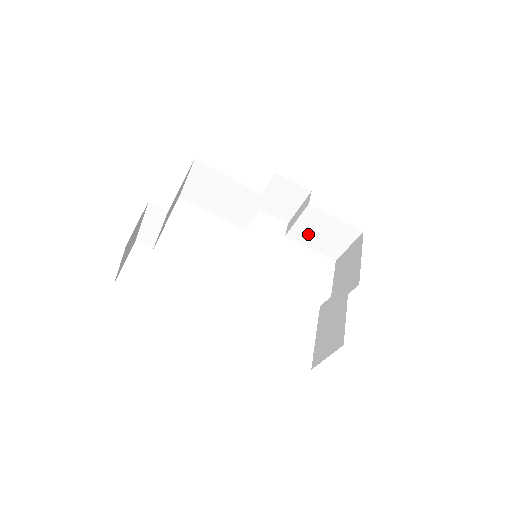
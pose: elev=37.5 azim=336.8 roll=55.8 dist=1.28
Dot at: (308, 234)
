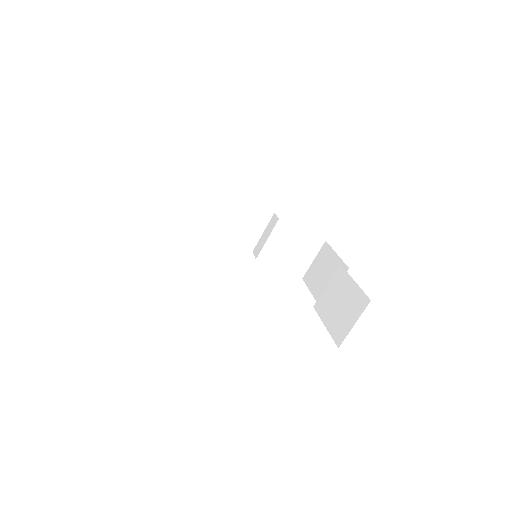
Dot at: (277, 253)
